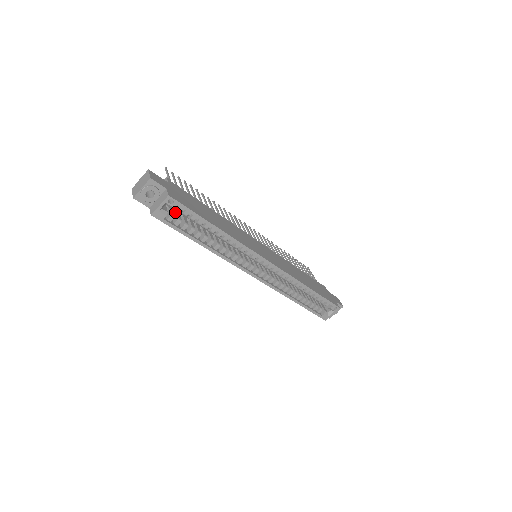
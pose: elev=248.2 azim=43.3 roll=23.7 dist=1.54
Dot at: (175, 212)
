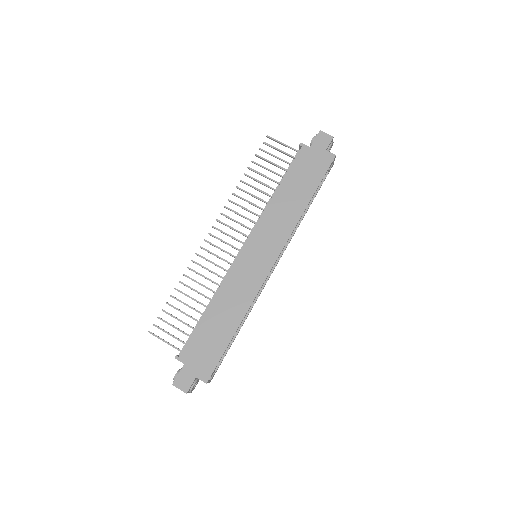
Dot at: occluded
